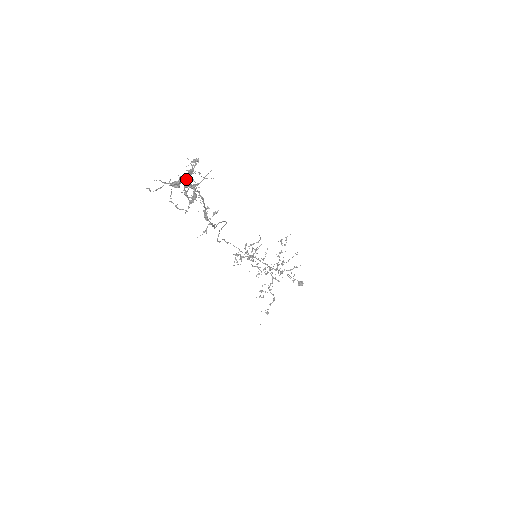
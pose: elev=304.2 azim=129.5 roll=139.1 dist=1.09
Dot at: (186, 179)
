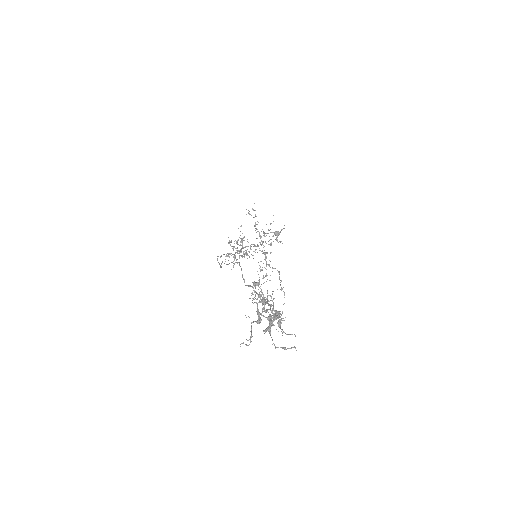
Dot at: (276, 319)
